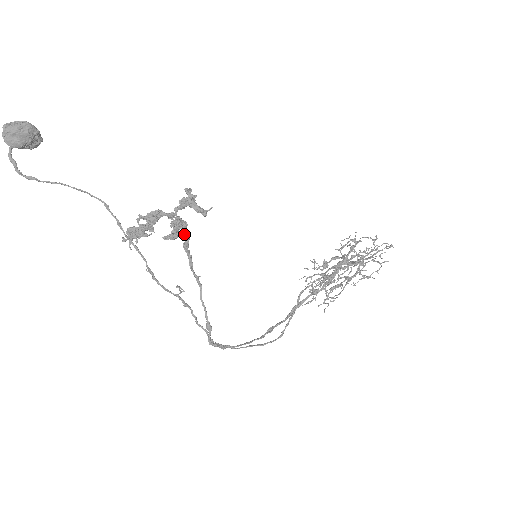
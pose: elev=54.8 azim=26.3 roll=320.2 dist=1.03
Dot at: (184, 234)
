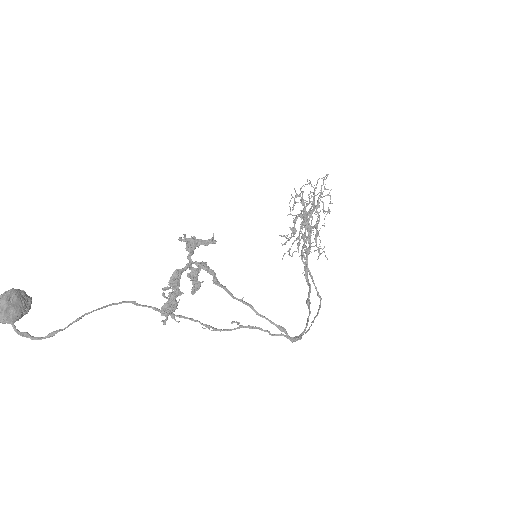
Dot at: (210, 272)
